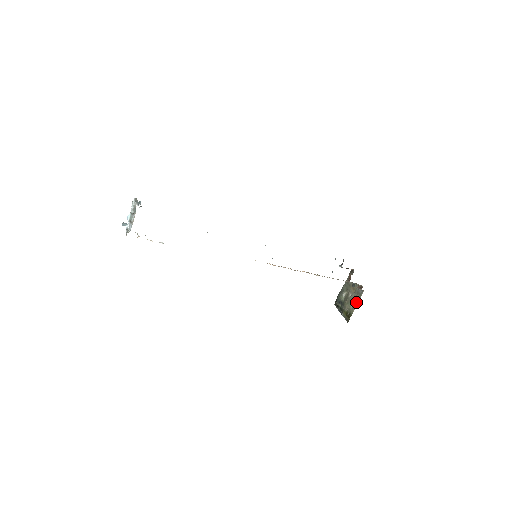
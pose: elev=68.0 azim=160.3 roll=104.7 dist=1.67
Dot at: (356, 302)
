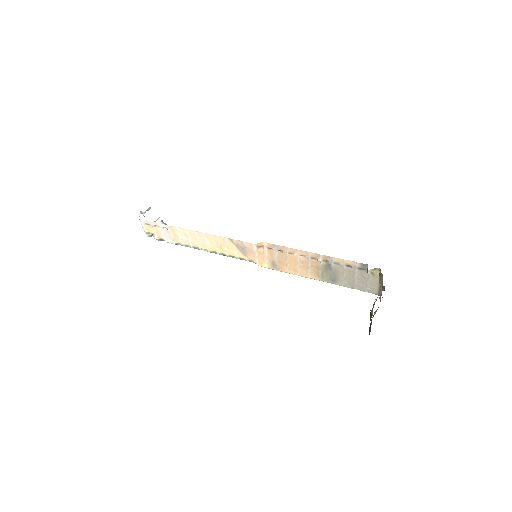
Dot at: occluded
